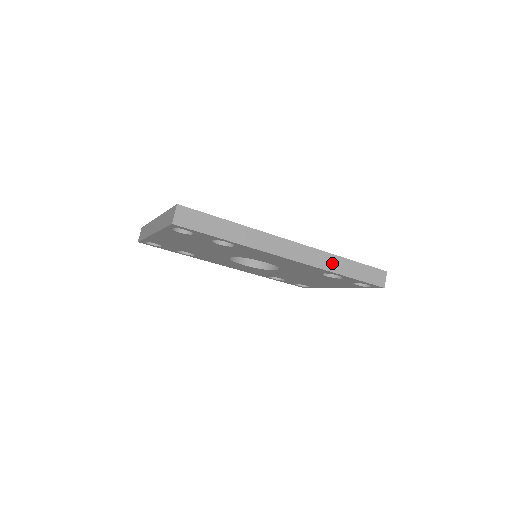
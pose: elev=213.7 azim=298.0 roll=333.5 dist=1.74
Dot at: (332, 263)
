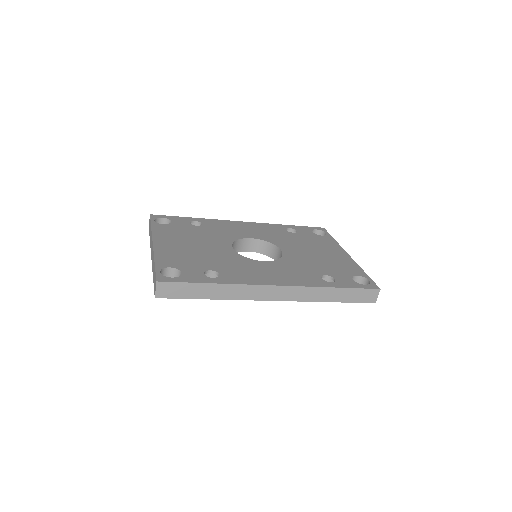
Dot at: (319, 294)
